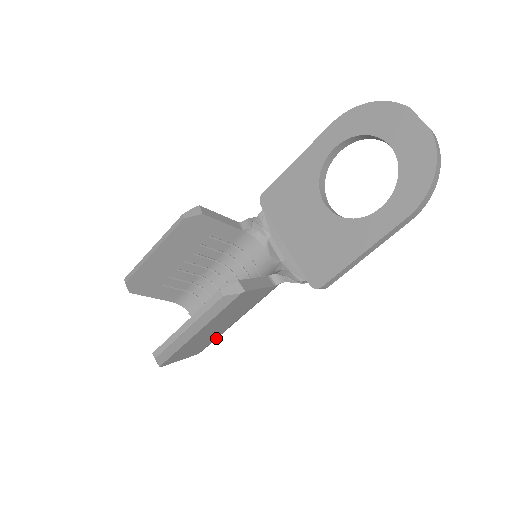
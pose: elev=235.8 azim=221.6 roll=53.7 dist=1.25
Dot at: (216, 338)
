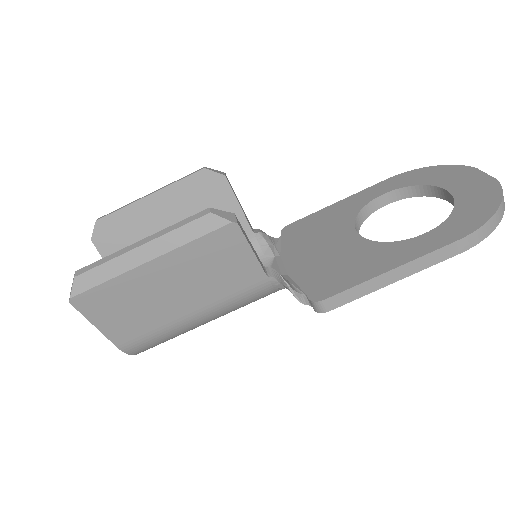
Dot at: (155, 334)
